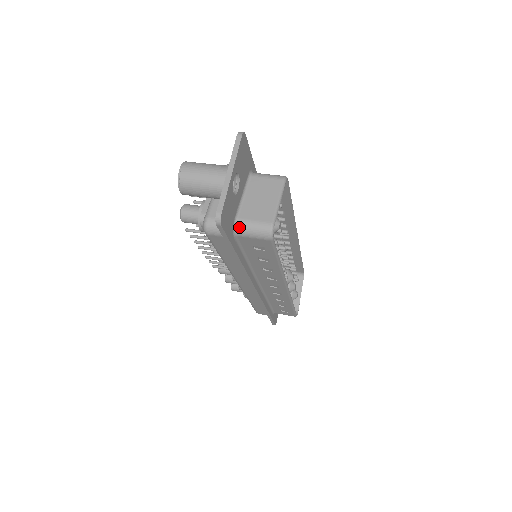
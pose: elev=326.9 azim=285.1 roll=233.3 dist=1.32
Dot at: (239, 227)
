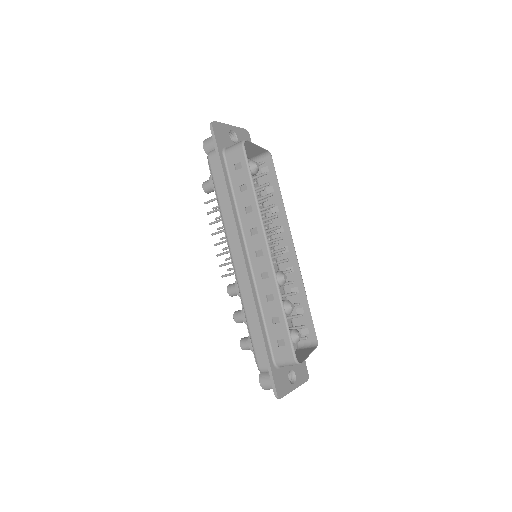
Dot at: (227, 148)
